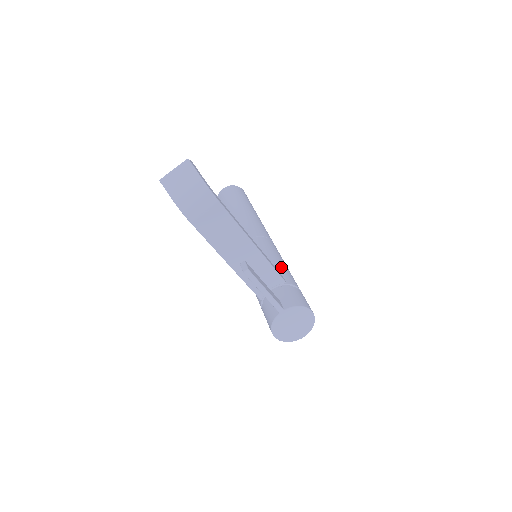
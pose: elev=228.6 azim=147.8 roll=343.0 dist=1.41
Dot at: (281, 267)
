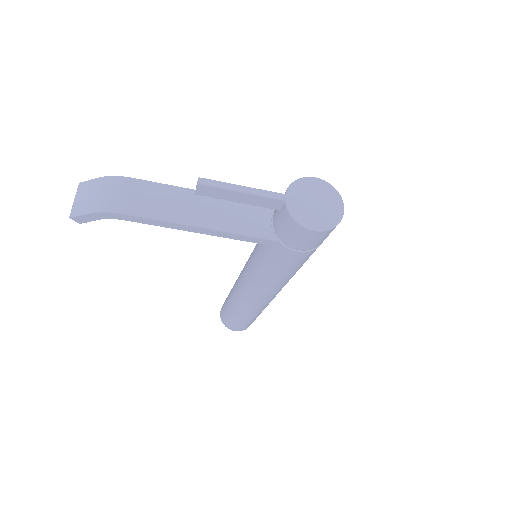
Dot at: occluded
